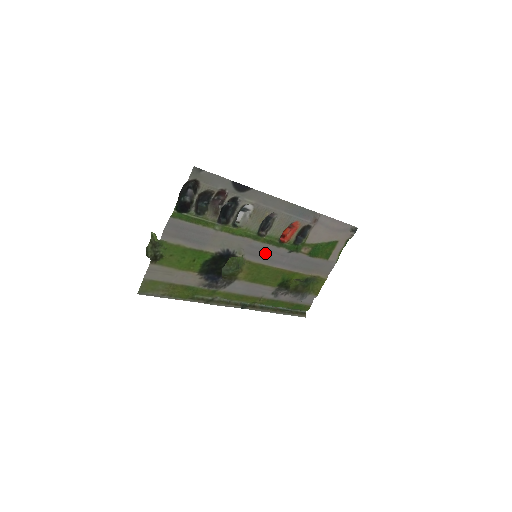
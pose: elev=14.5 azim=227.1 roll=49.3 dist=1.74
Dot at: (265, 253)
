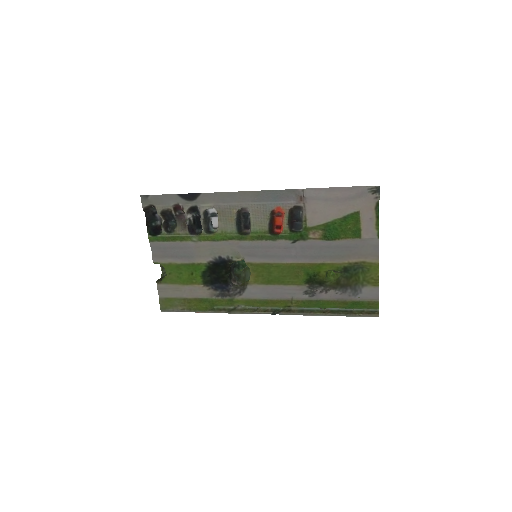
Dot at: (262, 251)
